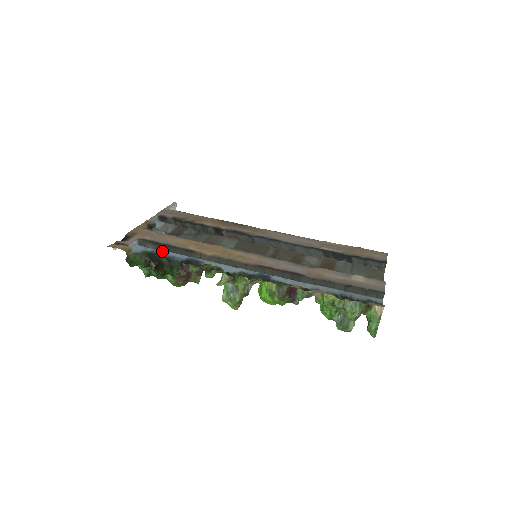
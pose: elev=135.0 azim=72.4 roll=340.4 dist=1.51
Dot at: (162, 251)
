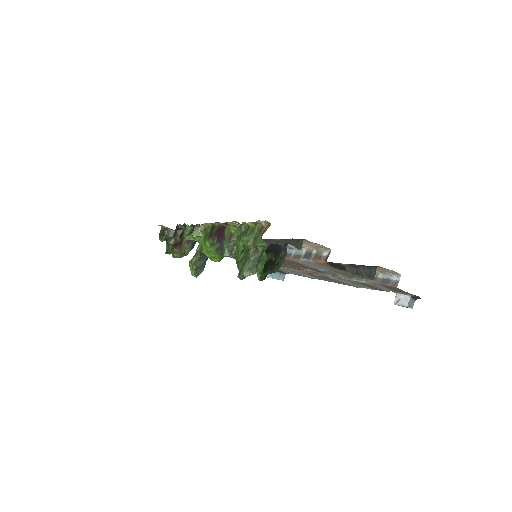
Dot at: occluded
